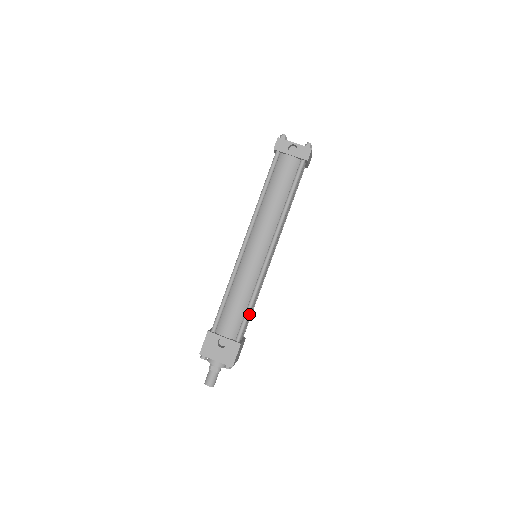
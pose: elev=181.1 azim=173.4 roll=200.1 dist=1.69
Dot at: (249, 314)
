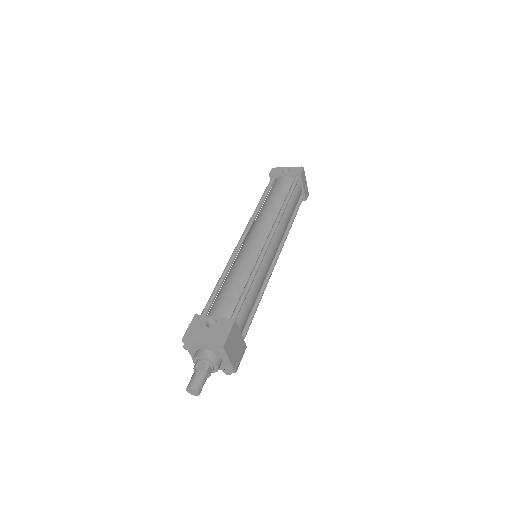
Dot at: (248, 301)
